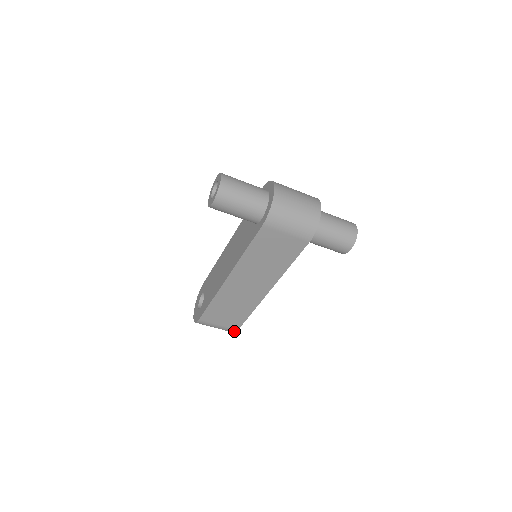
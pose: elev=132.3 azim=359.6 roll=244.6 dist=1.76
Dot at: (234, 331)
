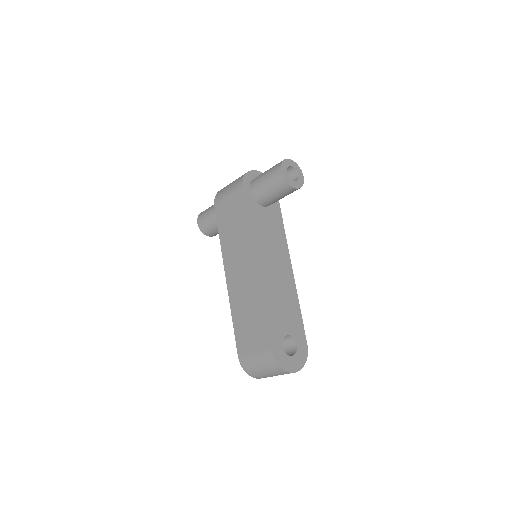
Dot at: (271, 355)
